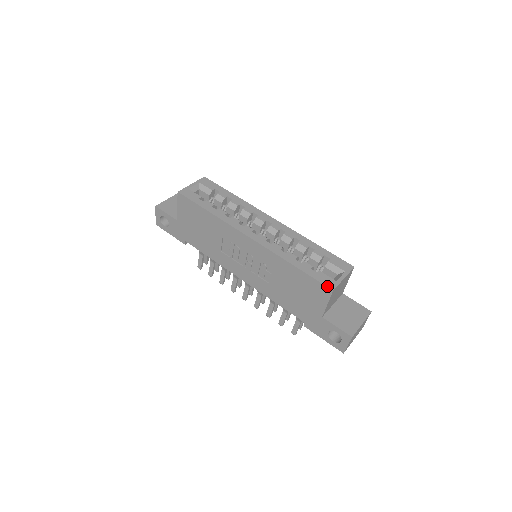
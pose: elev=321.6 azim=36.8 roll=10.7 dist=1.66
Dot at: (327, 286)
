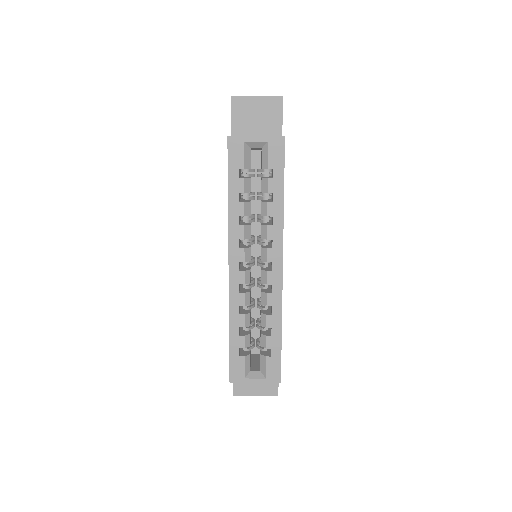
Dot at: (230, 375)
